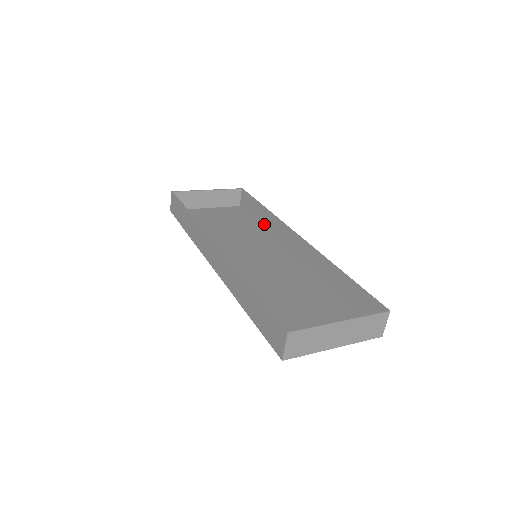
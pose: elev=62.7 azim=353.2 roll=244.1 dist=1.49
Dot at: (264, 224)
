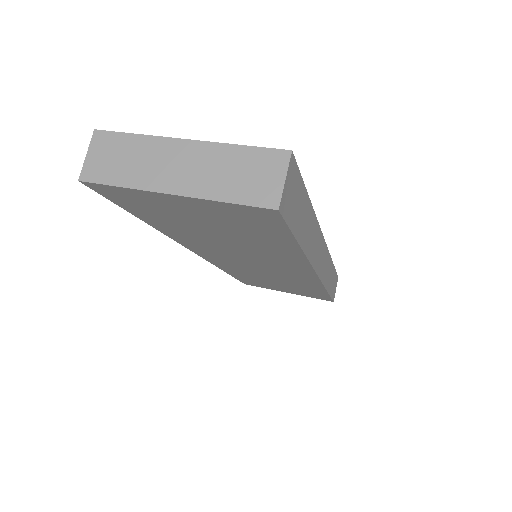
Dot at: occluded
